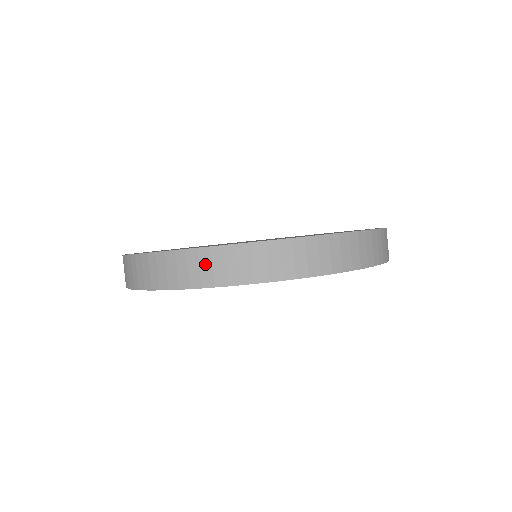
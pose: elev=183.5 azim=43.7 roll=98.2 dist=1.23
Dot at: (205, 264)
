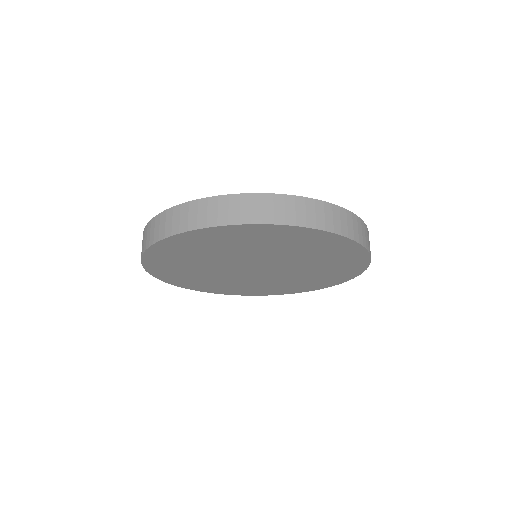
Dot at: (256, 206)
